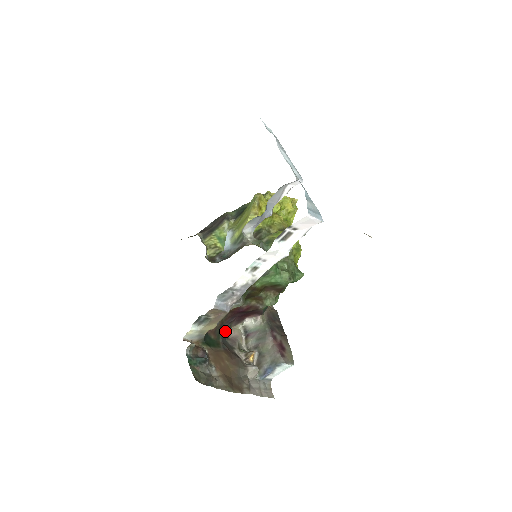
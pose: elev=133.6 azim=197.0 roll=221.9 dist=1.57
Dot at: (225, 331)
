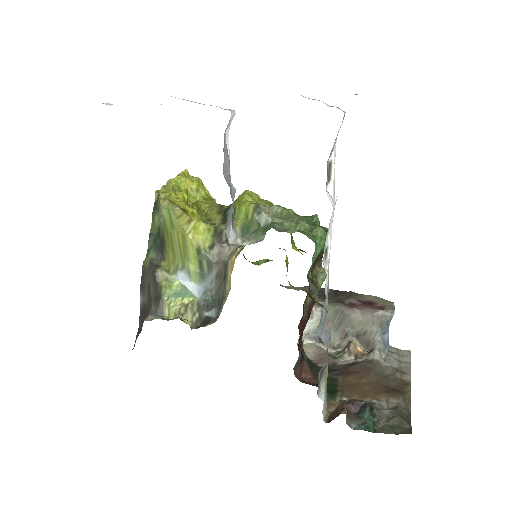
Dot at: (309, 362)
